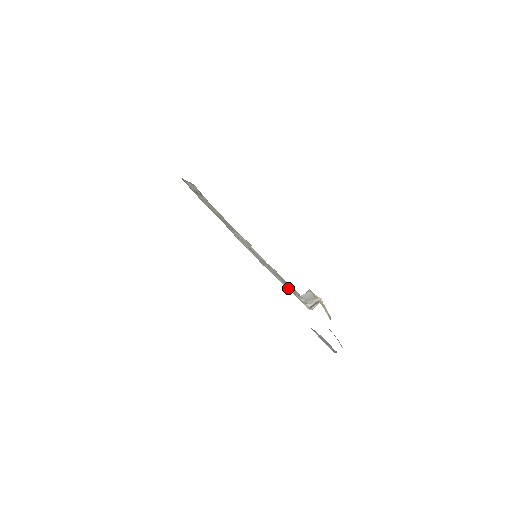
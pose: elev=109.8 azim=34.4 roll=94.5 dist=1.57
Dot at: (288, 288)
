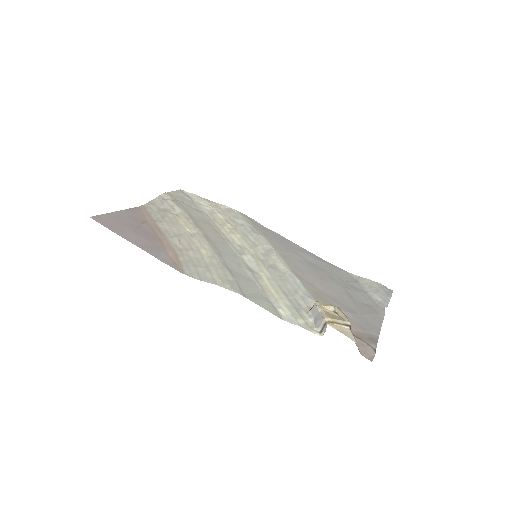
Dot at: (290, 317)
